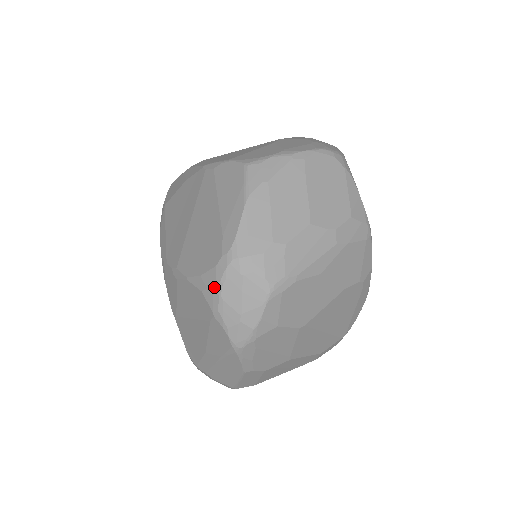
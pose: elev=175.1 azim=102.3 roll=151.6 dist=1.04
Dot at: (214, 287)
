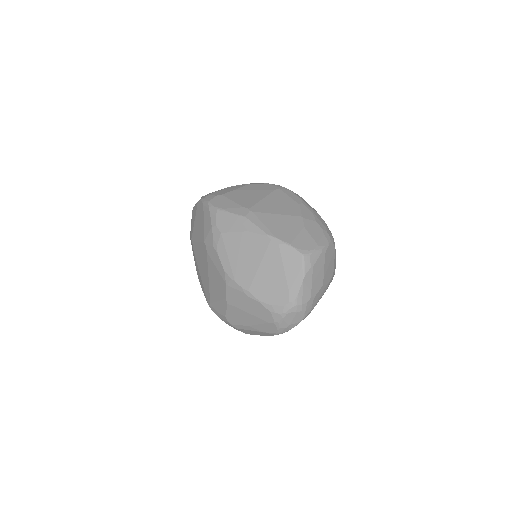
Dot at: (281, 314)
